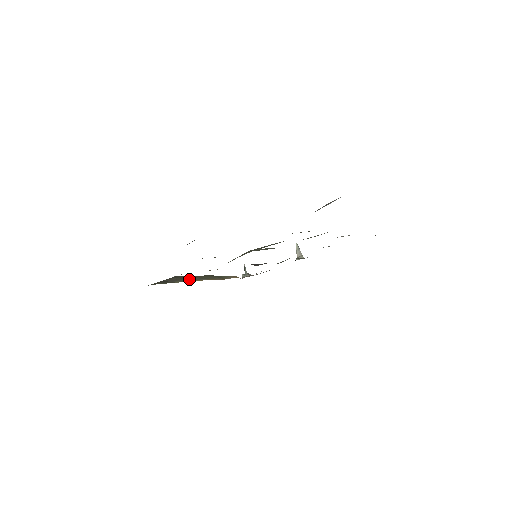
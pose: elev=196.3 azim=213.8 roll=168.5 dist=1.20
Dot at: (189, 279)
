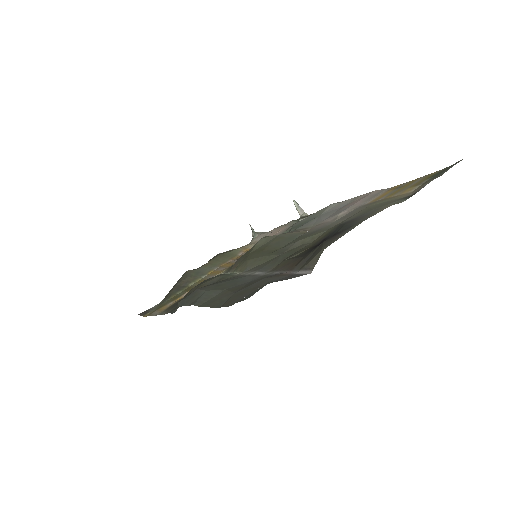
Dot at: (200, 274)
